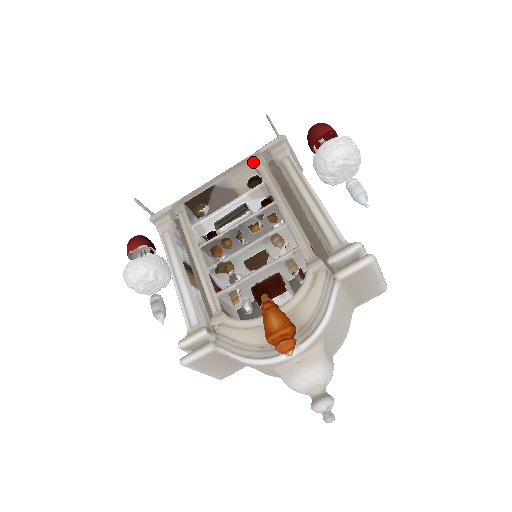
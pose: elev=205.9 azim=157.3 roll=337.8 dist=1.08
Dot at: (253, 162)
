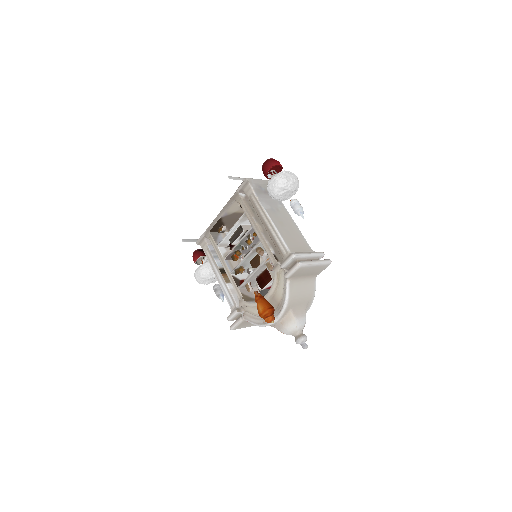
Dot at: (235, 200)
